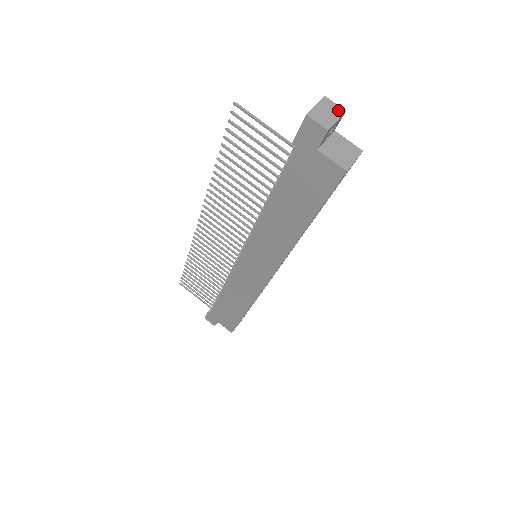
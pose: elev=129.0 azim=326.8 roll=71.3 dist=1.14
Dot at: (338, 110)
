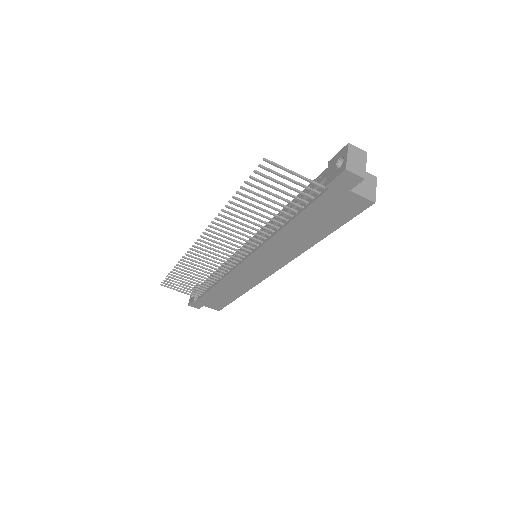
Dot at: (362, 154)
